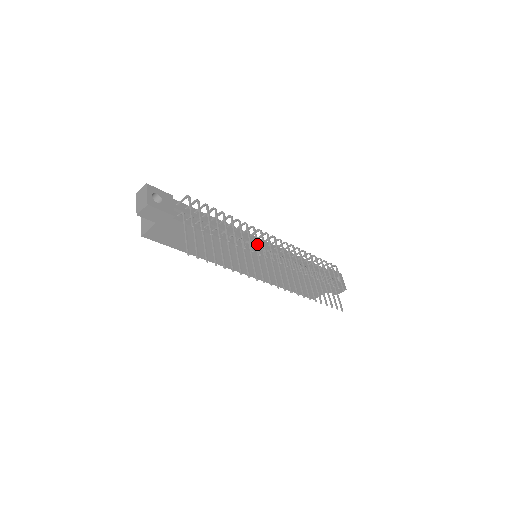
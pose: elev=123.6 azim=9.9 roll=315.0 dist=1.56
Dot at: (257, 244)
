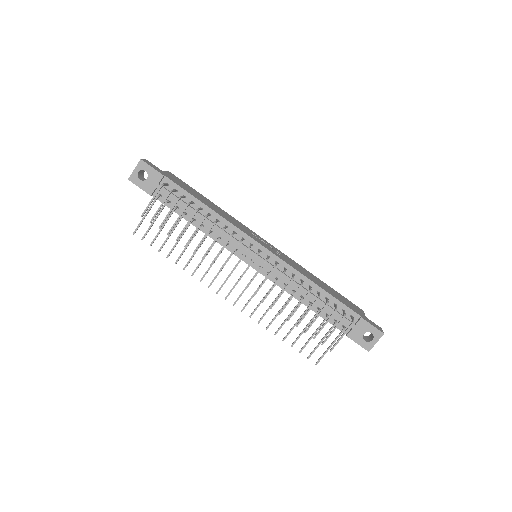
Dot at: (217, 254)
